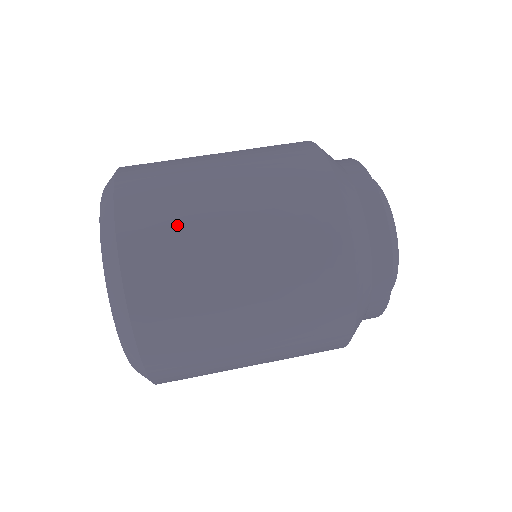
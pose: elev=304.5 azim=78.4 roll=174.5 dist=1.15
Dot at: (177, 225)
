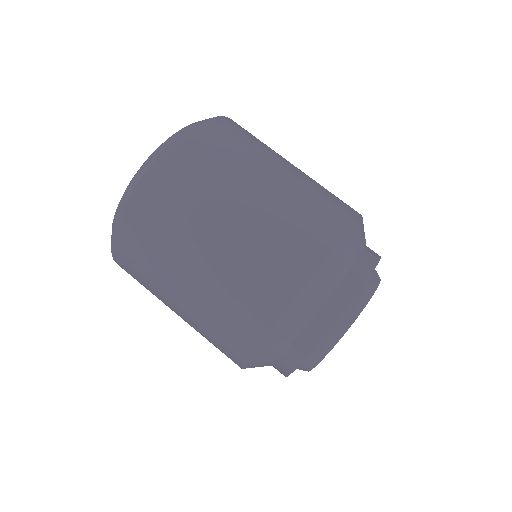
Dot at: (235, 150)
